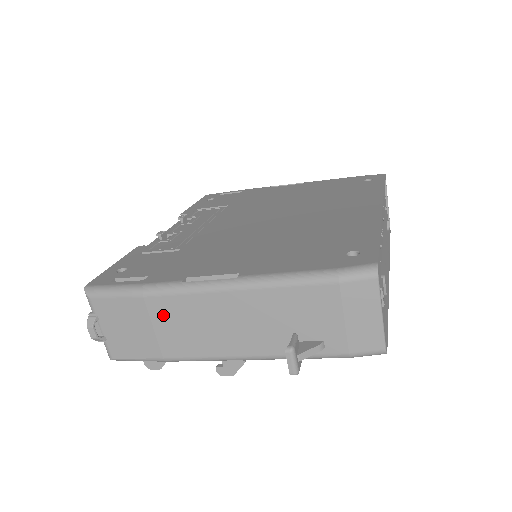
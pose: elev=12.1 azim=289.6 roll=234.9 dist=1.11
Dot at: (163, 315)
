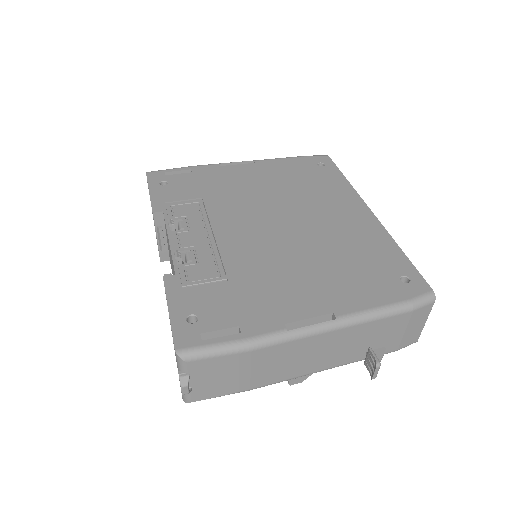
Dot at: (265, 360)
